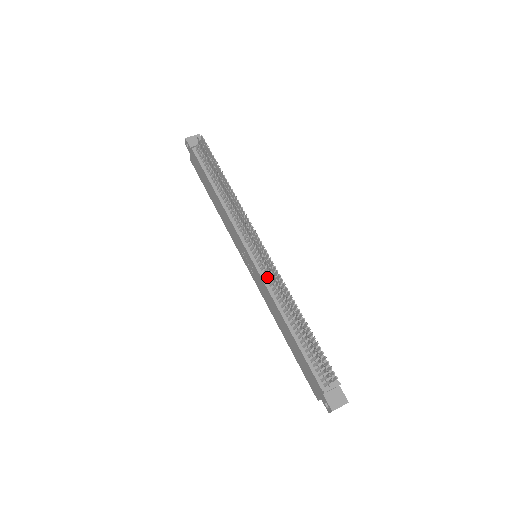
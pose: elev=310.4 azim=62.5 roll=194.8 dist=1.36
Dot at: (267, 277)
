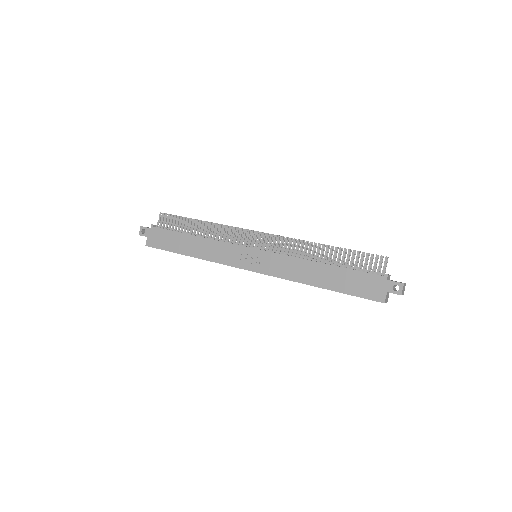
Dot at: (280, 252)
